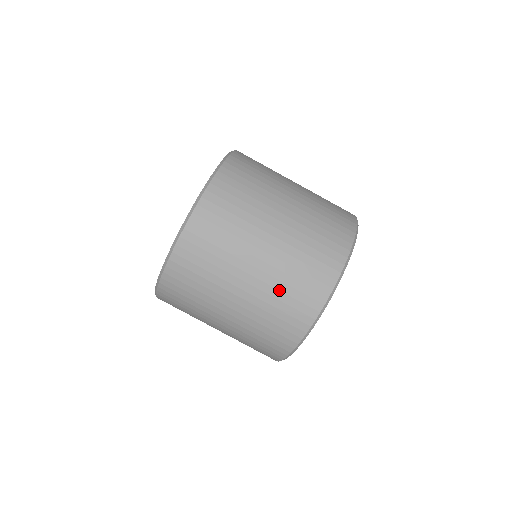
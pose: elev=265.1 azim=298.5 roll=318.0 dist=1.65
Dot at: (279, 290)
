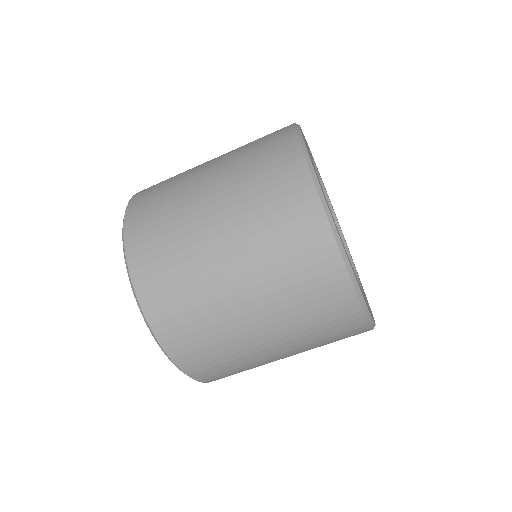
Dot at: (318, 344)
